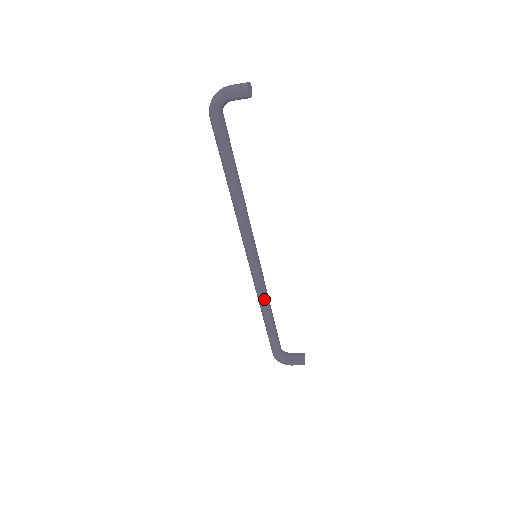
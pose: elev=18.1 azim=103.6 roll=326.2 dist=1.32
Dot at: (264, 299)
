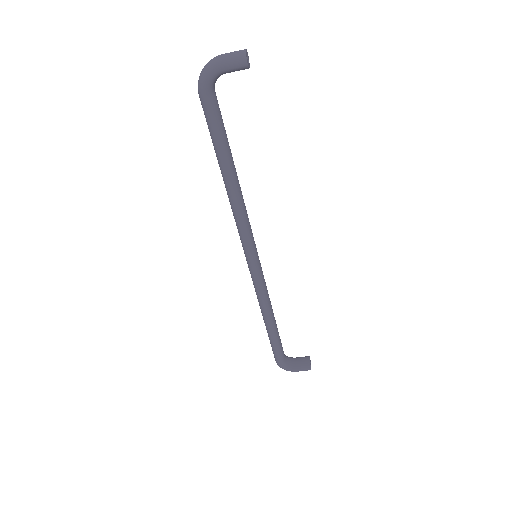
Dot at: (266, 303)
